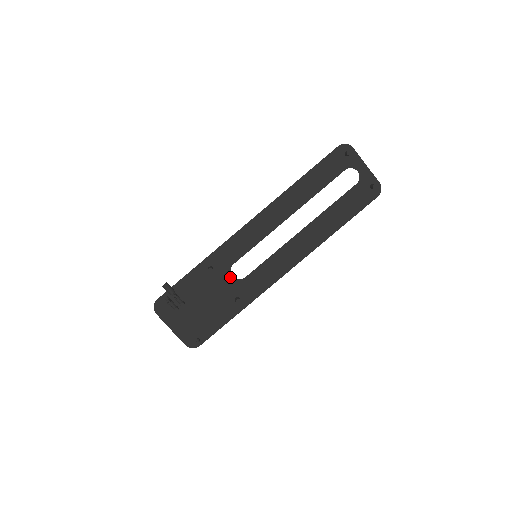
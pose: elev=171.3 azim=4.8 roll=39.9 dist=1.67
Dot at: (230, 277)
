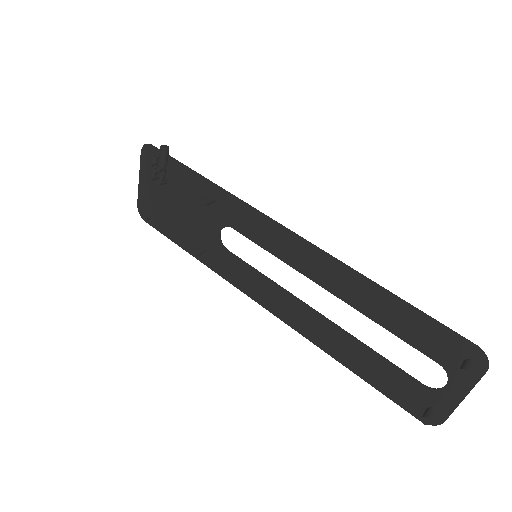
Dot at: (218, 230)
